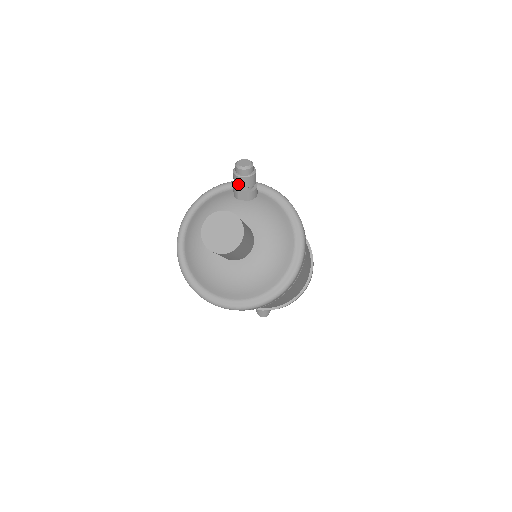
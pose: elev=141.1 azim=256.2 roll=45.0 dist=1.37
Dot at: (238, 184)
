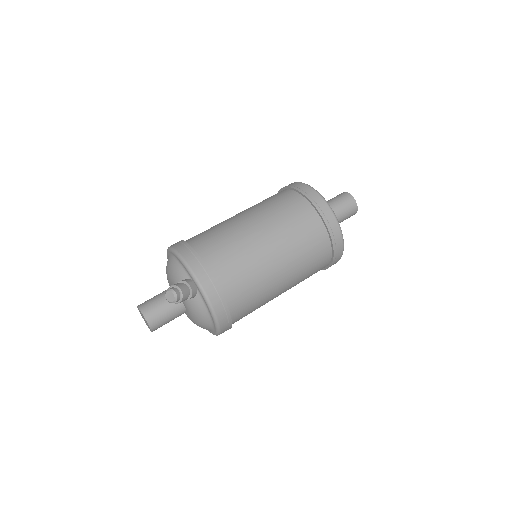
Dot at: occluded
